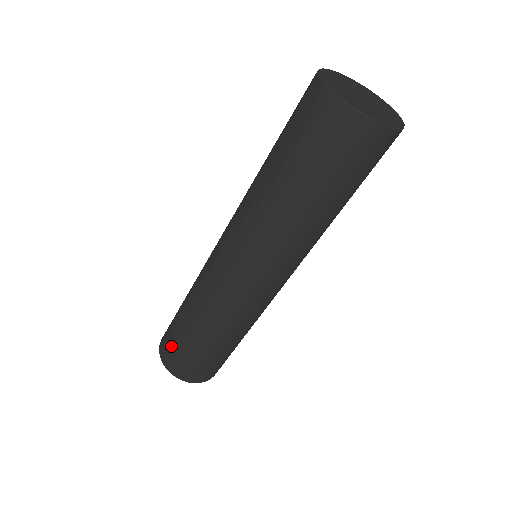
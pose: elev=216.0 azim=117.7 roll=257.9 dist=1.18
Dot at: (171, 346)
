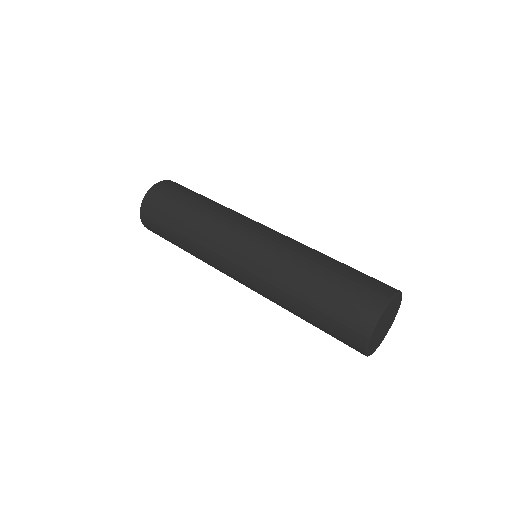
Dot at: (157, 231)
